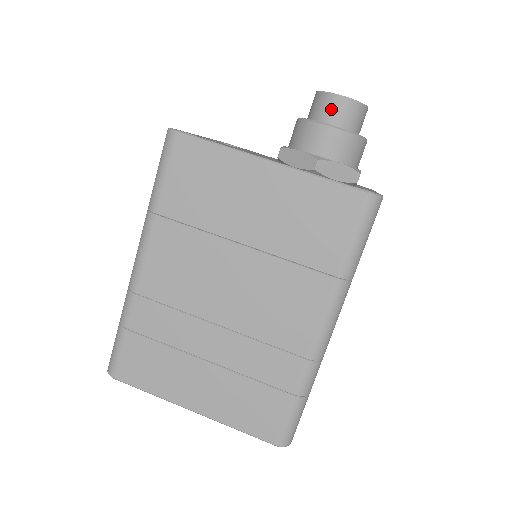
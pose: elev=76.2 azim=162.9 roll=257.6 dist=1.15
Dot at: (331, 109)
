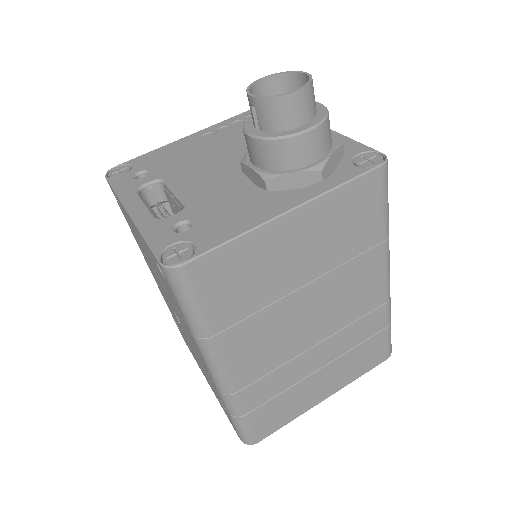
Dot at: (294, 111)
